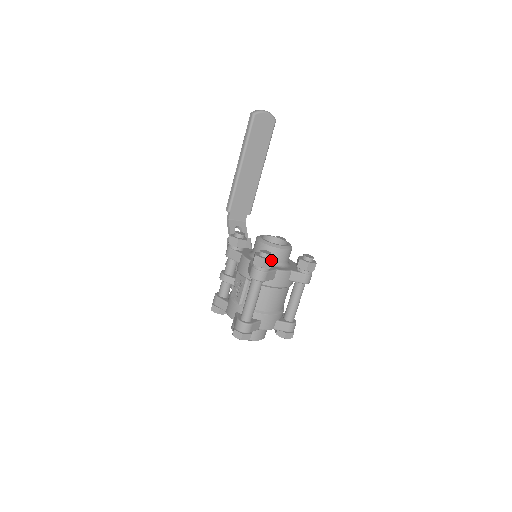
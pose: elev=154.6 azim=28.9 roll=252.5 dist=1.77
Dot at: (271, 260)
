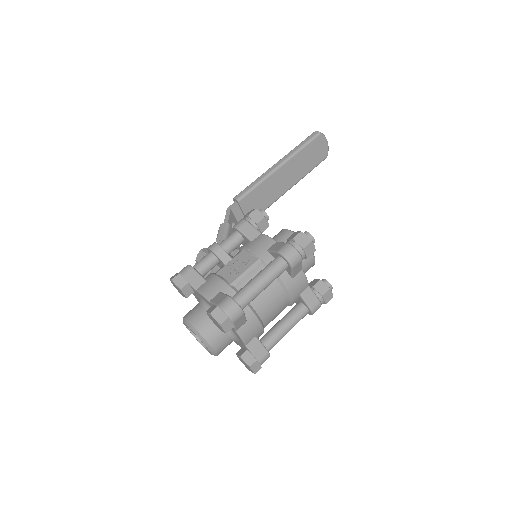
Dot at: (314, 248)
